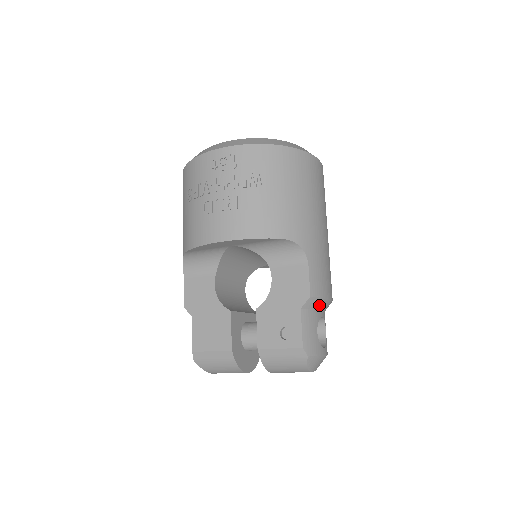
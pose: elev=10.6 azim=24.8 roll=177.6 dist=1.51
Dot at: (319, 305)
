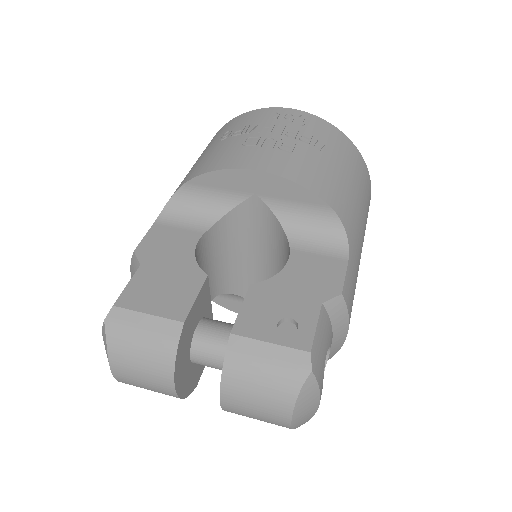
Dot at: (338, 325)
